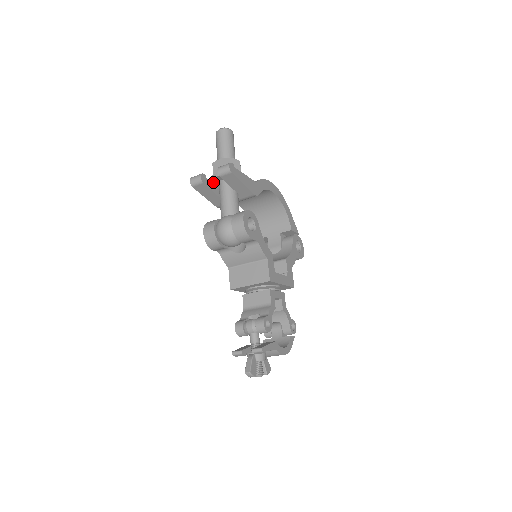
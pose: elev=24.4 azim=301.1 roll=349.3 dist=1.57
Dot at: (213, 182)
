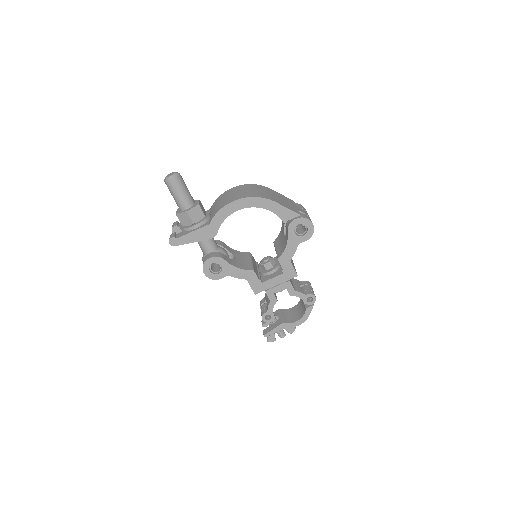
Dot at: occluded
